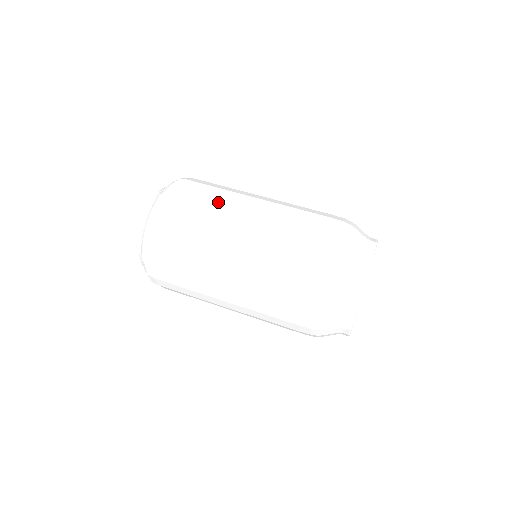
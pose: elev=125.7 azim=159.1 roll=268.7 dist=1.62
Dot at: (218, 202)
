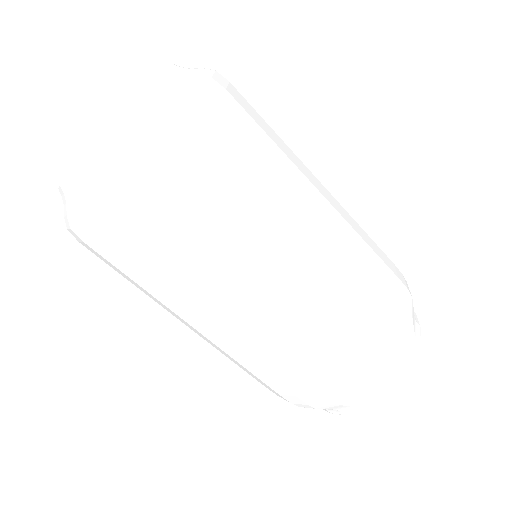
Dot at: occluded
